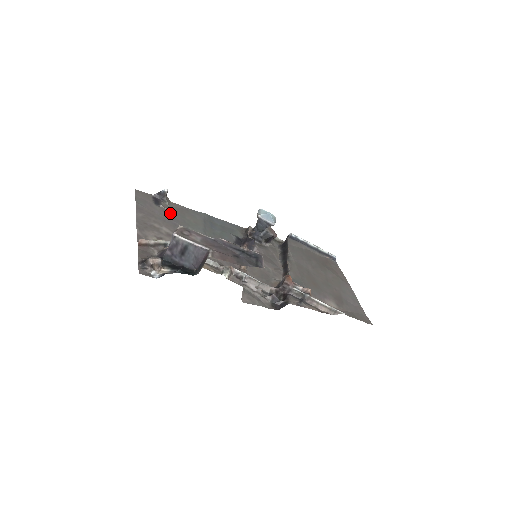
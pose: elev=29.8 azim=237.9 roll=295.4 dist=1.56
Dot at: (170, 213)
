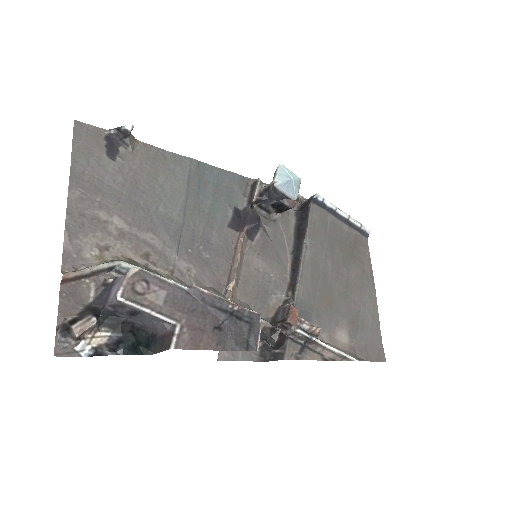
Dot at: (132, 174)
